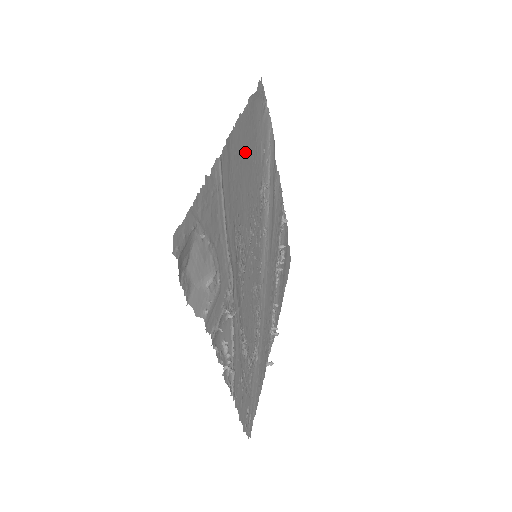
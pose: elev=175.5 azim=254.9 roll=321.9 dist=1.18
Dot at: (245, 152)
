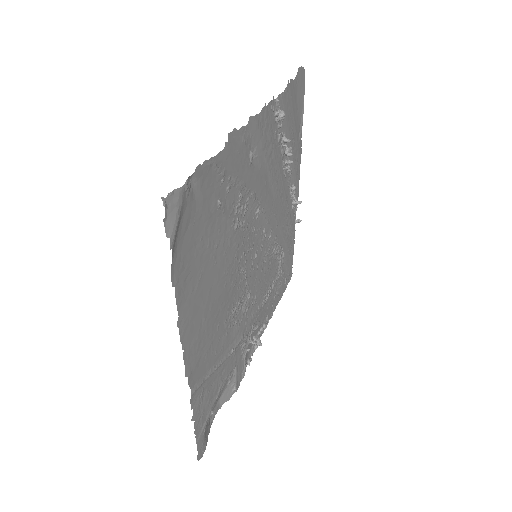
Dot at: (202, 297)
